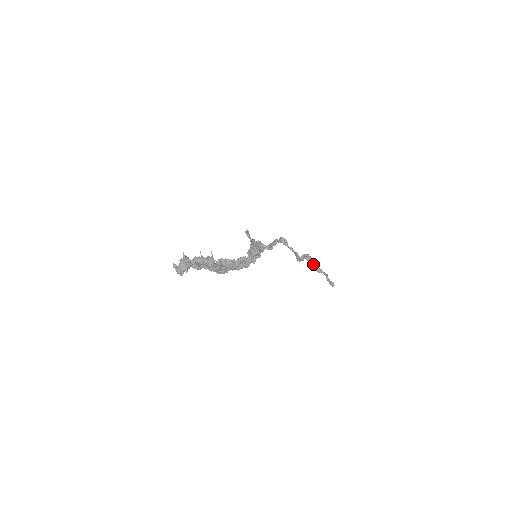
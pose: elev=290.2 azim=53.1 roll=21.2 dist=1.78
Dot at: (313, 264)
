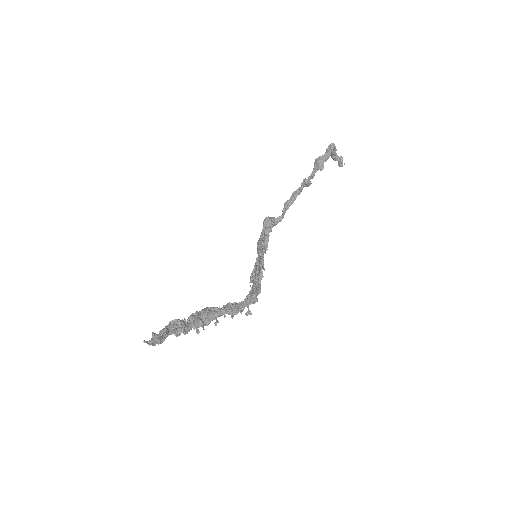
Dot at: (333, 152)
